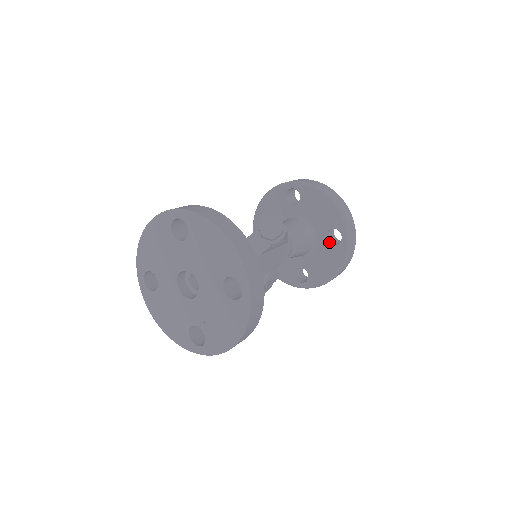
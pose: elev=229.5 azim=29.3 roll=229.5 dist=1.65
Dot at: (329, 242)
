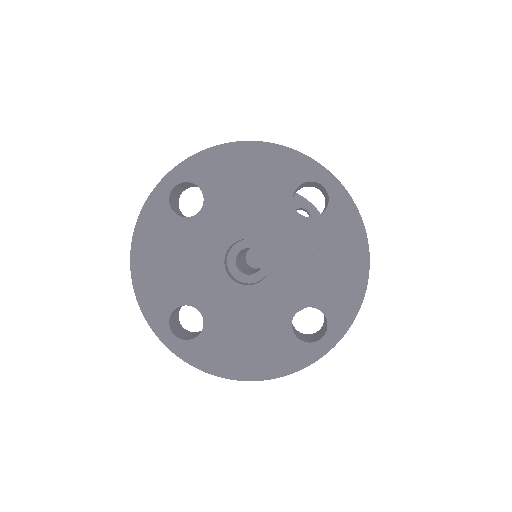
Dot at: occluded
